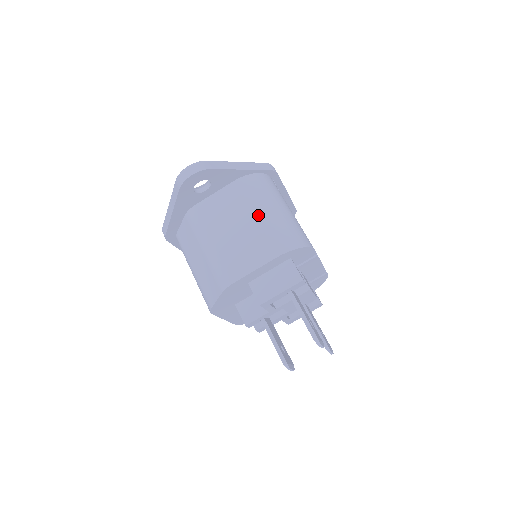
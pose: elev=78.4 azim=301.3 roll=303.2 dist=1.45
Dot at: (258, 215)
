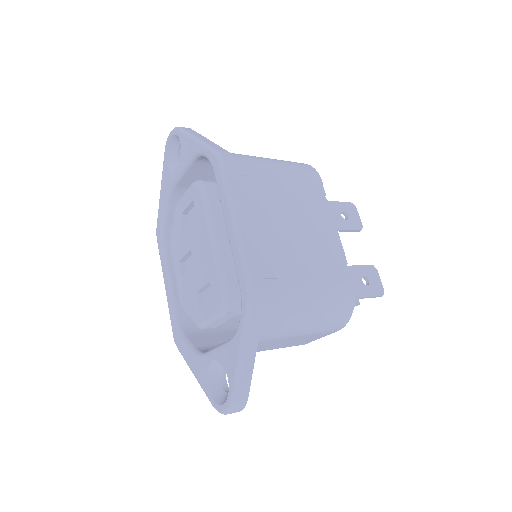
Dot at: (297, 336)
